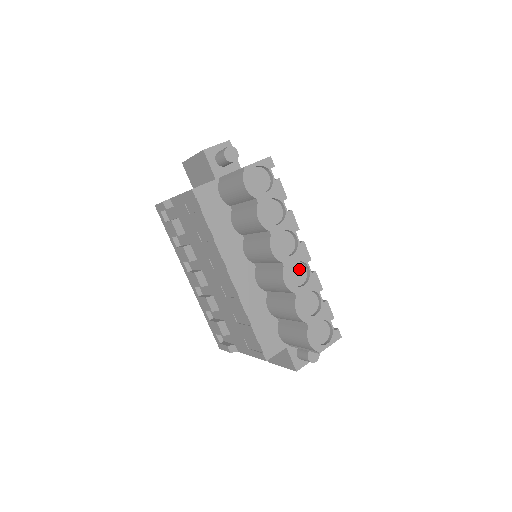
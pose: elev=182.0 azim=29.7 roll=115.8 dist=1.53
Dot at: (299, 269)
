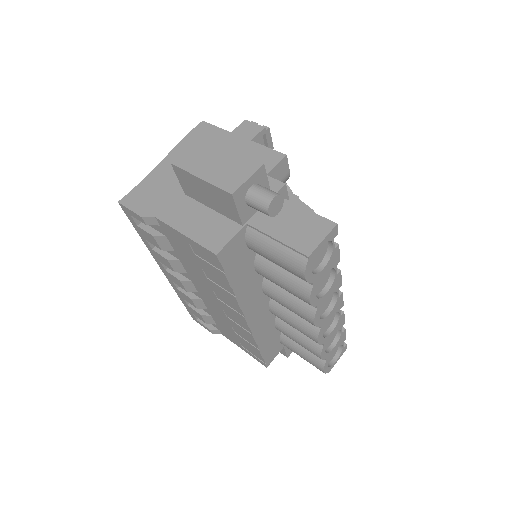
Dot at: occluded
